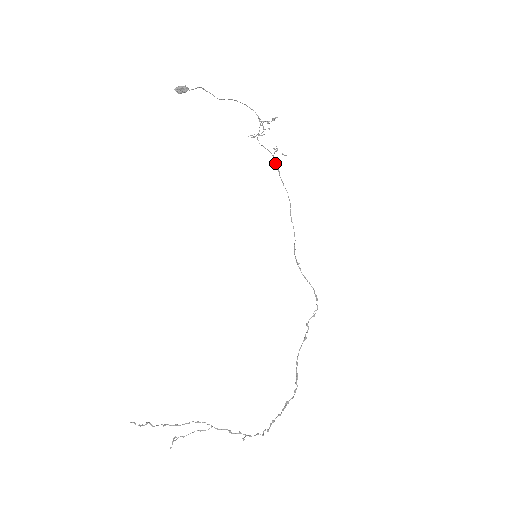
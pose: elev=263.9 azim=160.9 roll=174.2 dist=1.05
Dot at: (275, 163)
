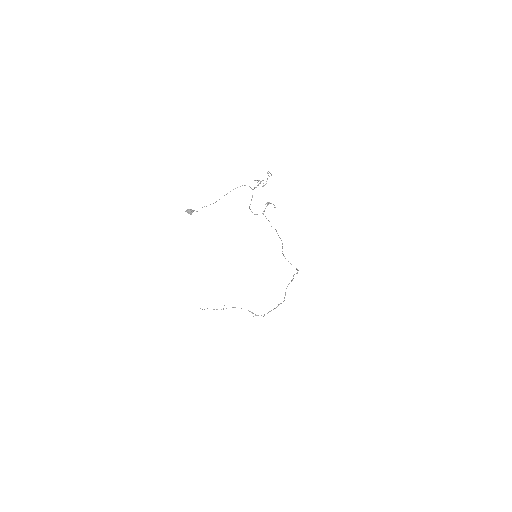
Dot at: (265, 216)
